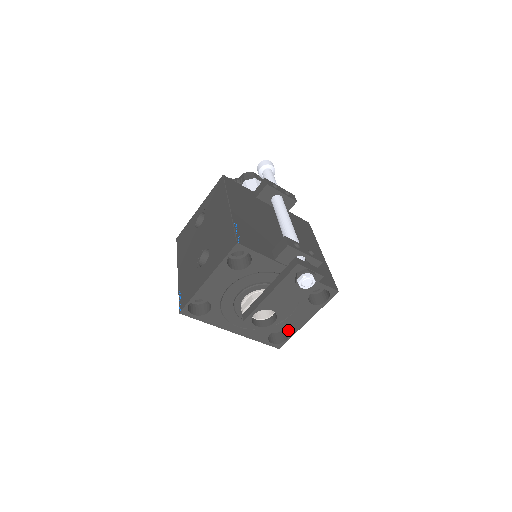
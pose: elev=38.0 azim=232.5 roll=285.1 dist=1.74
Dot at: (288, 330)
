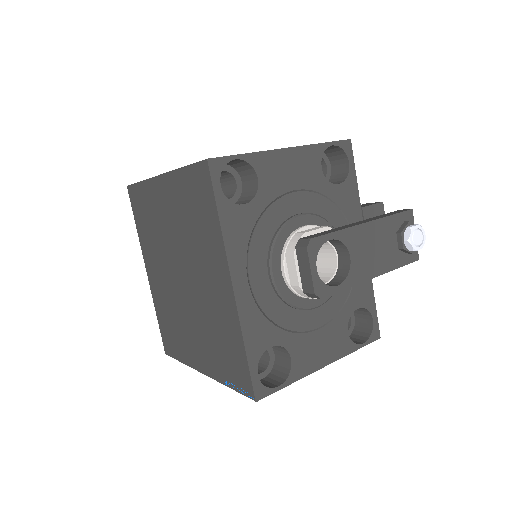
Dot at: (295, 362)
